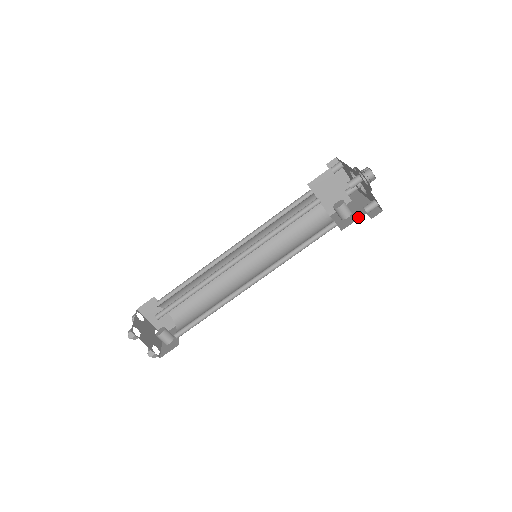
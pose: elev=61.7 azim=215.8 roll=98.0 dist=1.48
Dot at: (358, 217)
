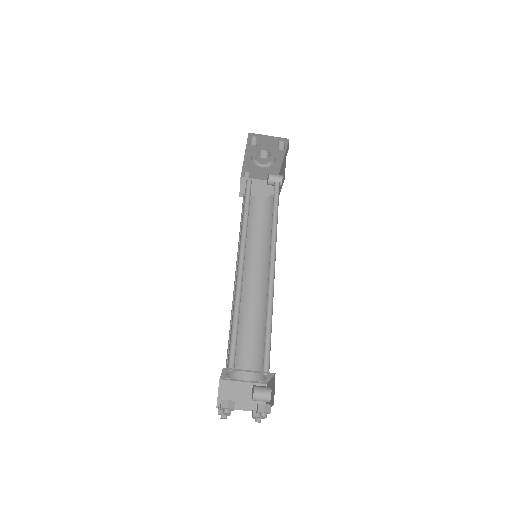
Dot at: (285, 165)
